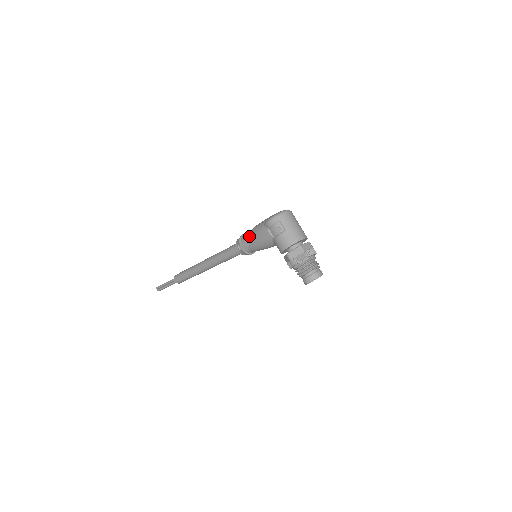
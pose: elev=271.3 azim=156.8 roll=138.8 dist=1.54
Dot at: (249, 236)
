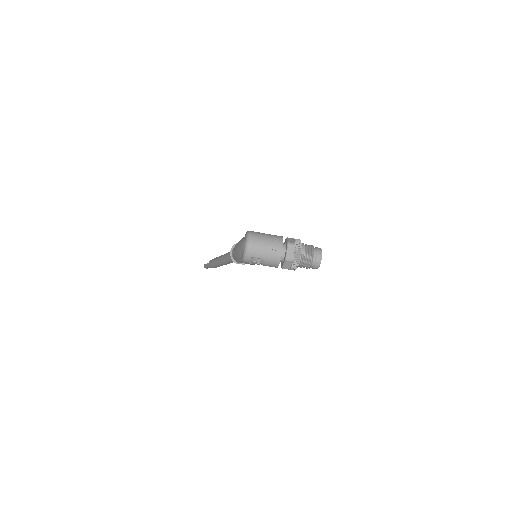
Dot at: occluded
